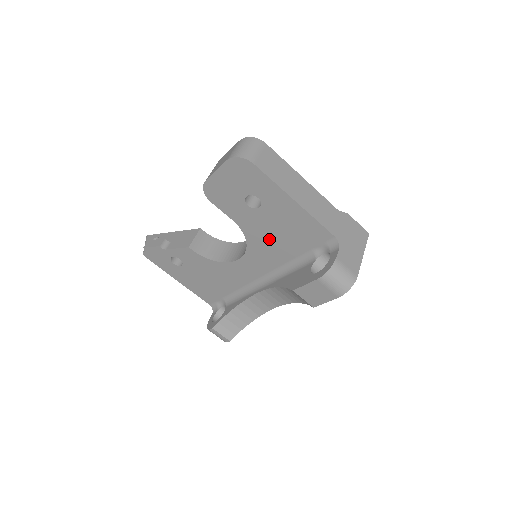
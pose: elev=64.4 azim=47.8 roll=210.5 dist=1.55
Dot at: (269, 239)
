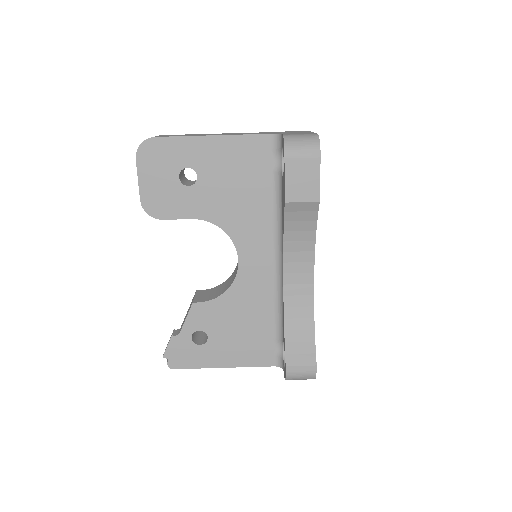
Dot at: (235, 204)
